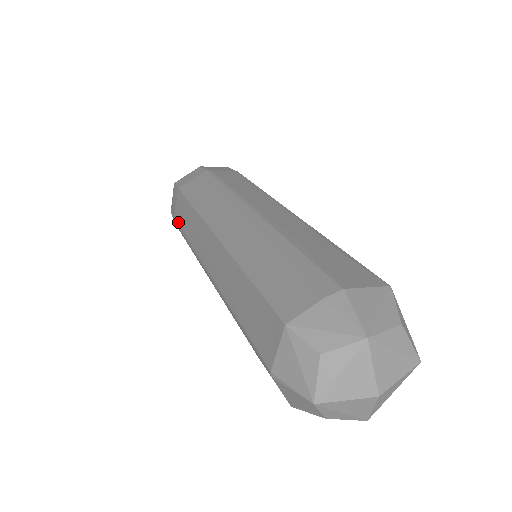
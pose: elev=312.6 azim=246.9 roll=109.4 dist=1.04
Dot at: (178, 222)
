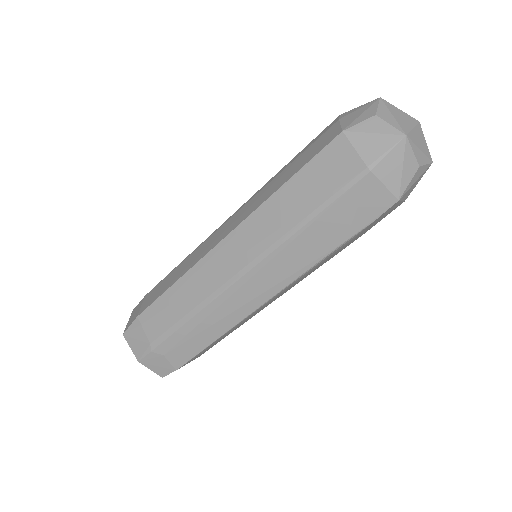
Dot at: (162, 333)
